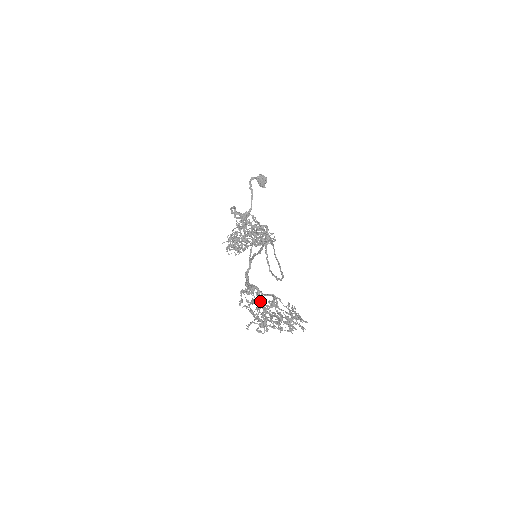
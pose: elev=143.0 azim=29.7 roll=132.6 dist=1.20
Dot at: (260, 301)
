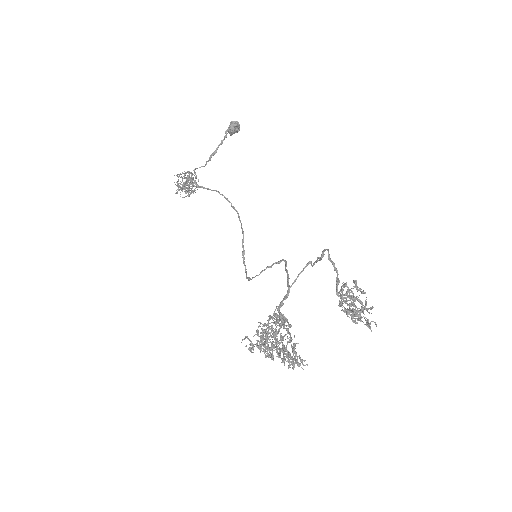
Dot at: occluded
